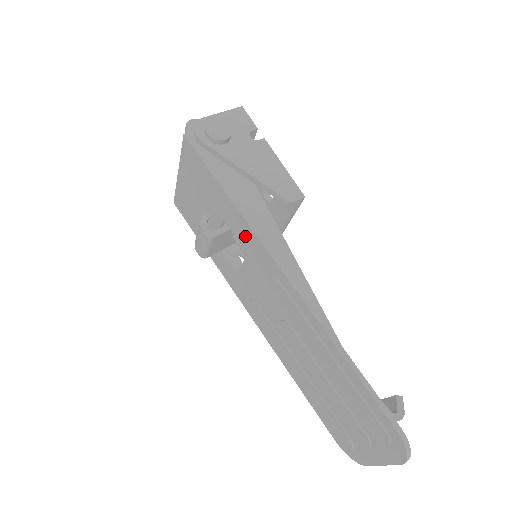
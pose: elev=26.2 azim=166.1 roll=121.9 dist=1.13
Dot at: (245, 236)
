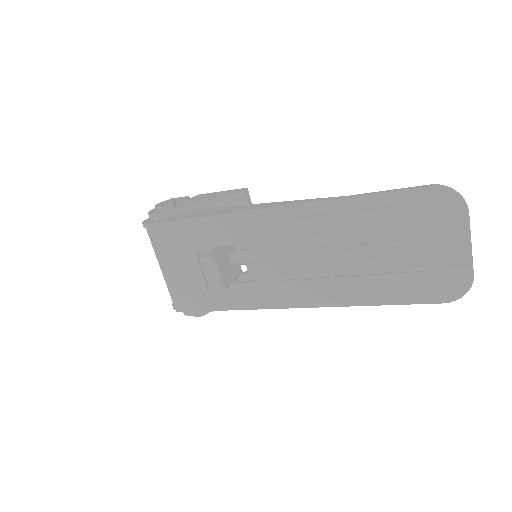
Dot at: (232, 229)
